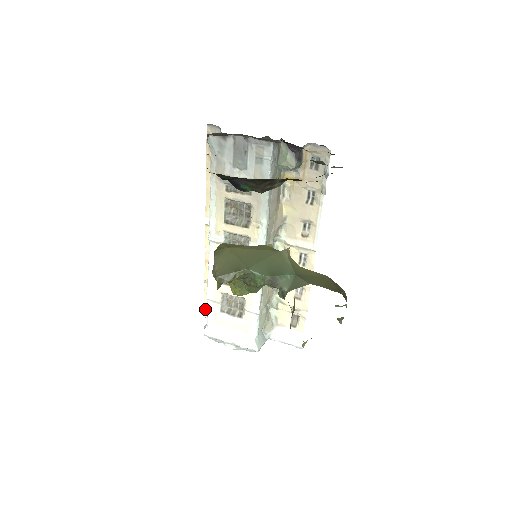
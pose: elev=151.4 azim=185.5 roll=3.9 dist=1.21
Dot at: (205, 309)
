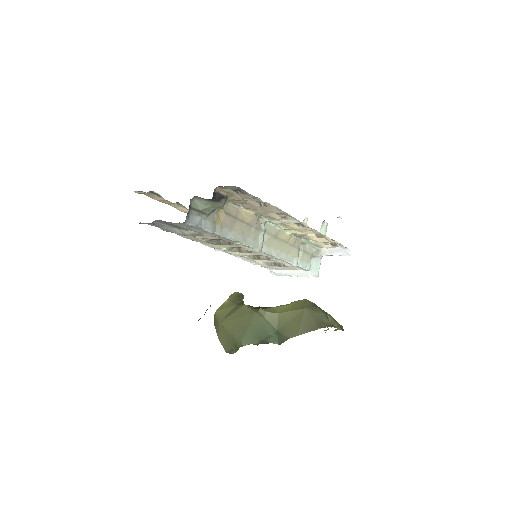
Dot at: occluded
